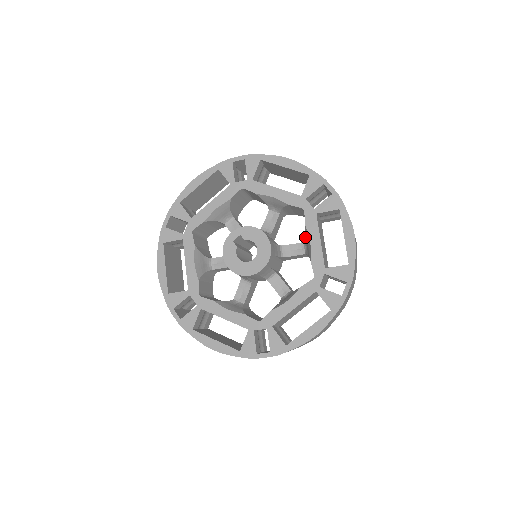
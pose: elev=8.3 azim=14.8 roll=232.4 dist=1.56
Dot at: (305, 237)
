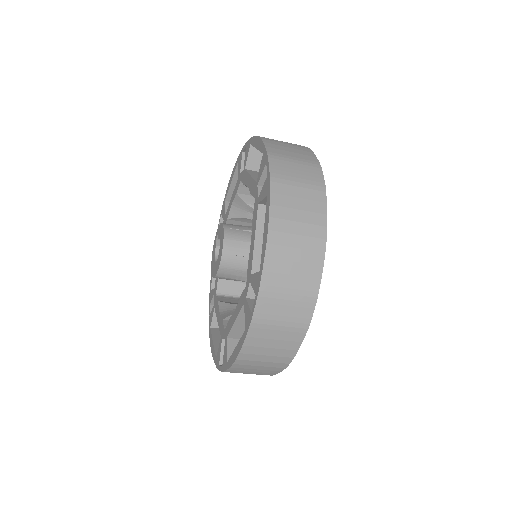
Dot at: occluded
